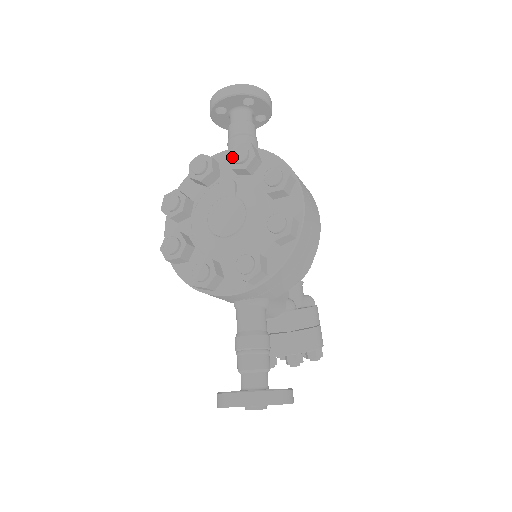
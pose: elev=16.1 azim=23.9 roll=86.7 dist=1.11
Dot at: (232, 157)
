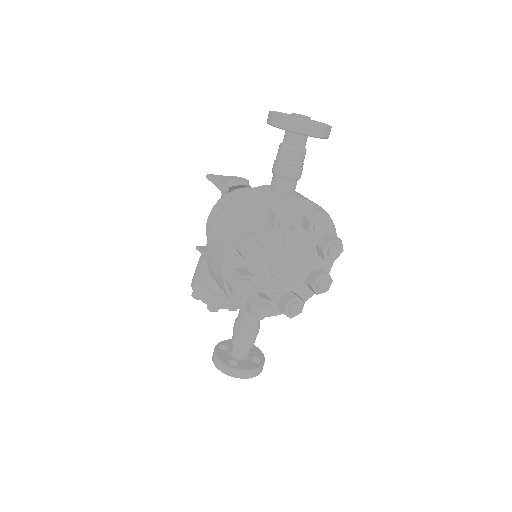
Dot at: (315, 226)
